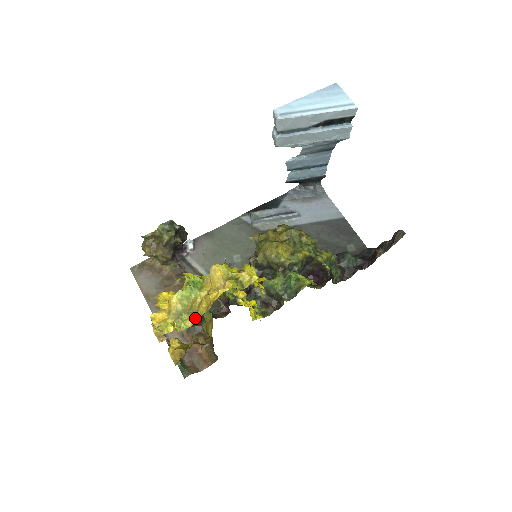
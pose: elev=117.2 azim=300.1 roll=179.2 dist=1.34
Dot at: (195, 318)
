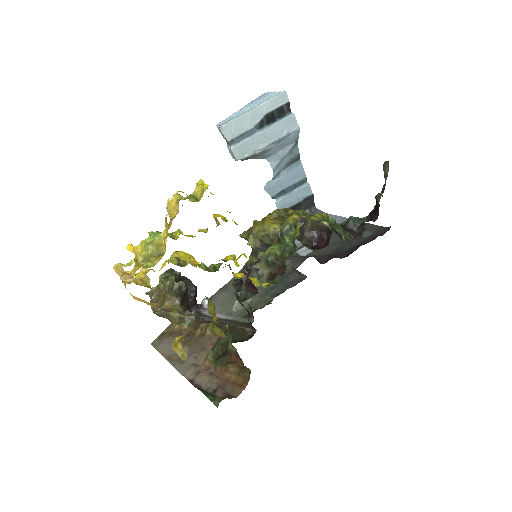
Dot at: (162, 255)
